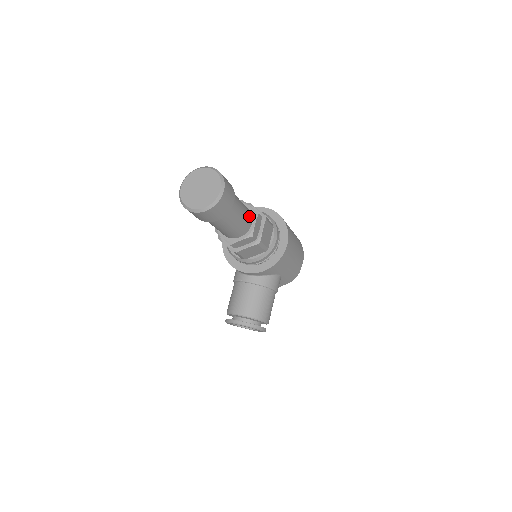
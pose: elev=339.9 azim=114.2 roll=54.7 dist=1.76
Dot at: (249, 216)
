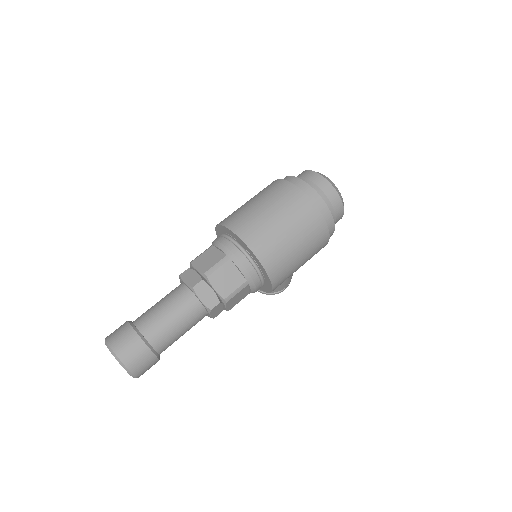
Dot at: (199, 317)
